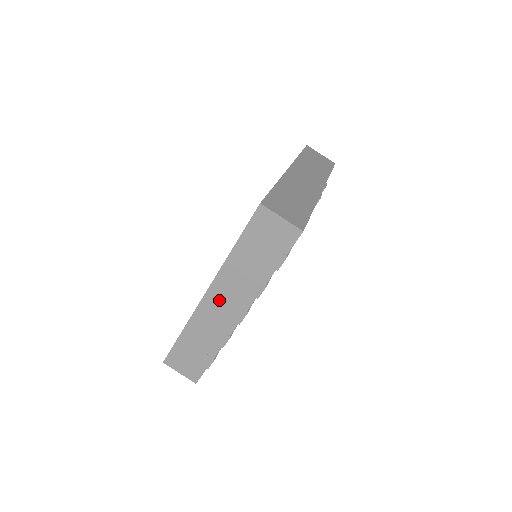
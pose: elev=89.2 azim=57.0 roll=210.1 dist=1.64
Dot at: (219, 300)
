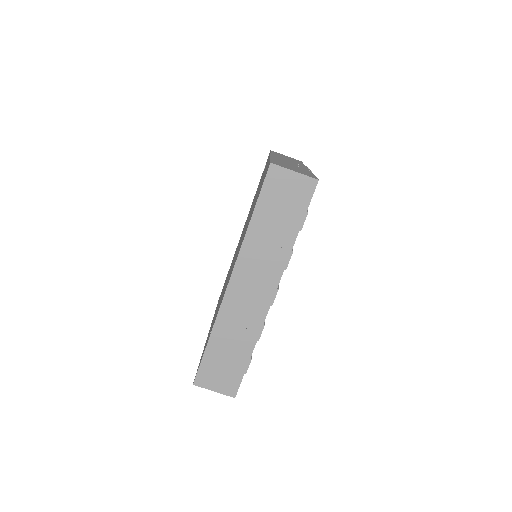
Dot at: (245, 285)
